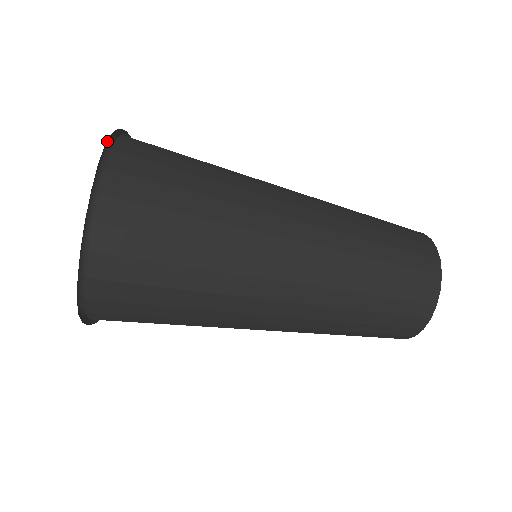
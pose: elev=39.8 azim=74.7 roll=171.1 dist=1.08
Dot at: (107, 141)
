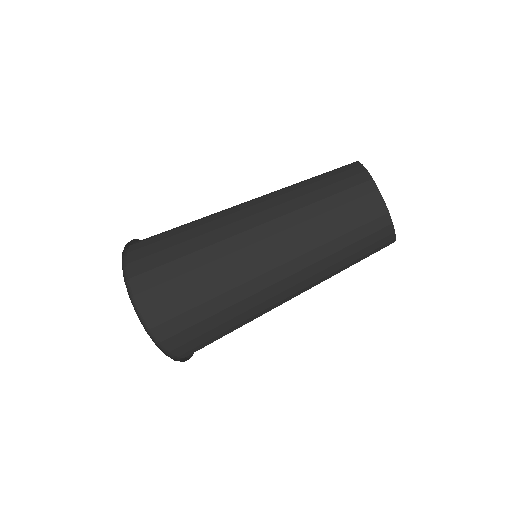
Dot at: occluded
